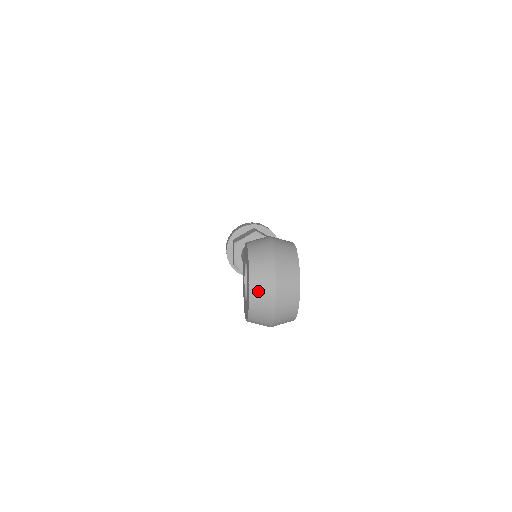
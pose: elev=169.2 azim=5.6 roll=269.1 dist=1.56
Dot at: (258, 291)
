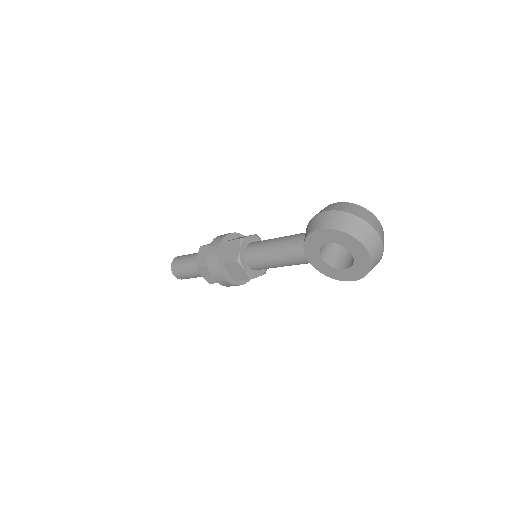
Dot at: (372, 246)
